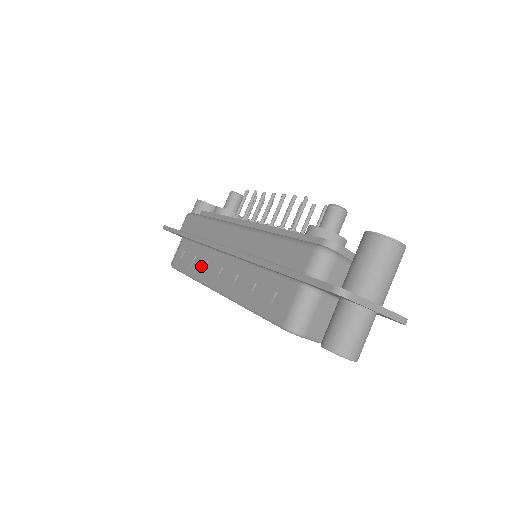
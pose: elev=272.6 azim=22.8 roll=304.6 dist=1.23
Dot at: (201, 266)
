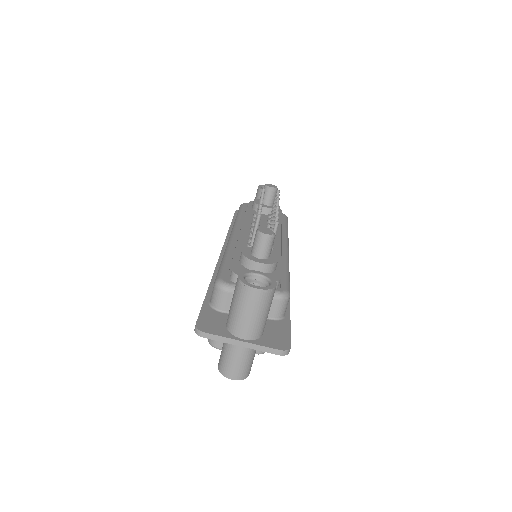
Dot at: occluded
